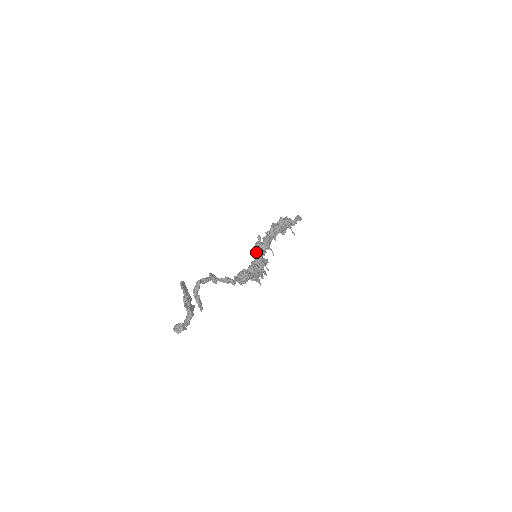
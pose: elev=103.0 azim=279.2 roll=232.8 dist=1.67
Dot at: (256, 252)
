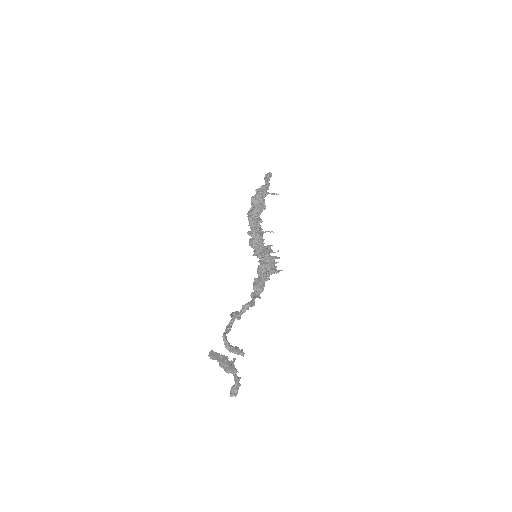
Dot at: (254, 252)
